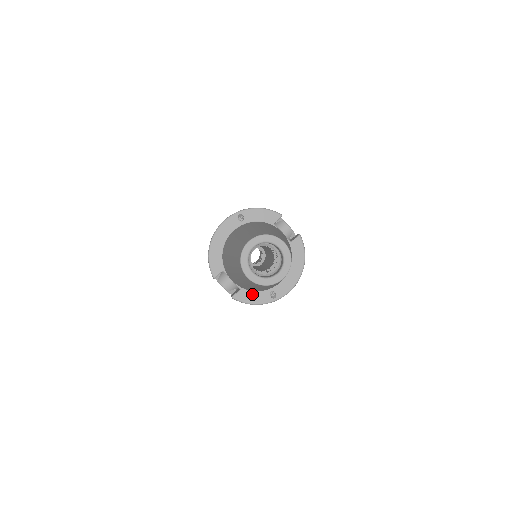
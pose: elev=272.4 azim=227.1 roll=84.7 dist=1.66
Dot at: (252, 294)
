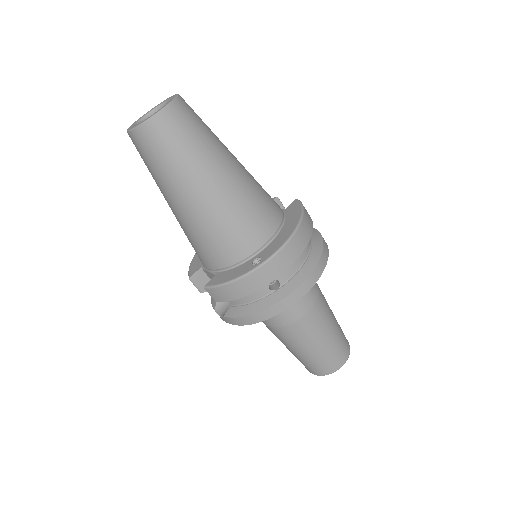
Dot at: (229, 272)
